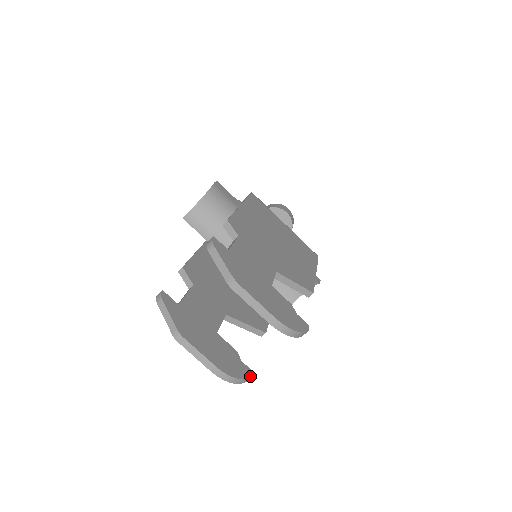
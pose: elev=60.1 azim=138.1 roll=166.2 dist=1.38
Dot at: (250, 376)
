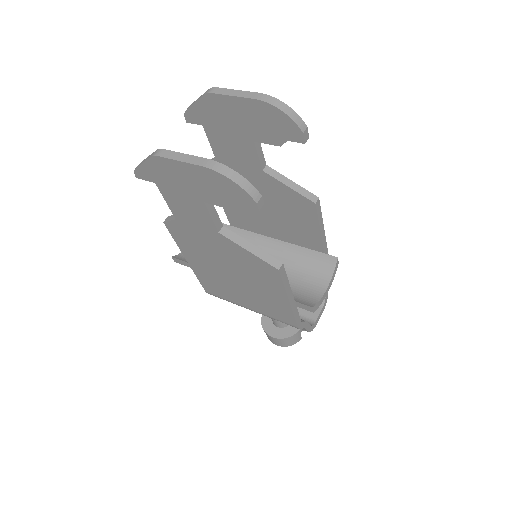
Dot at: (258, 193)
